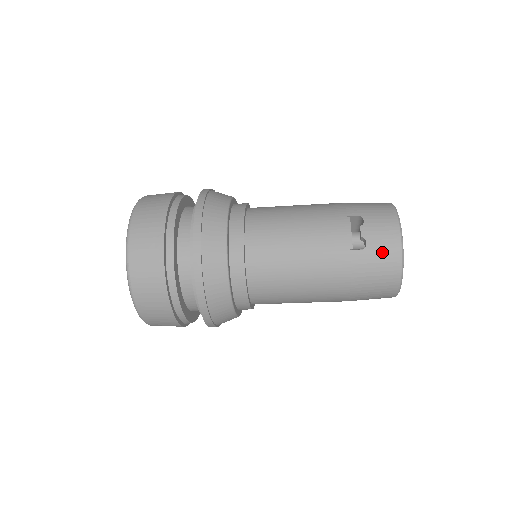
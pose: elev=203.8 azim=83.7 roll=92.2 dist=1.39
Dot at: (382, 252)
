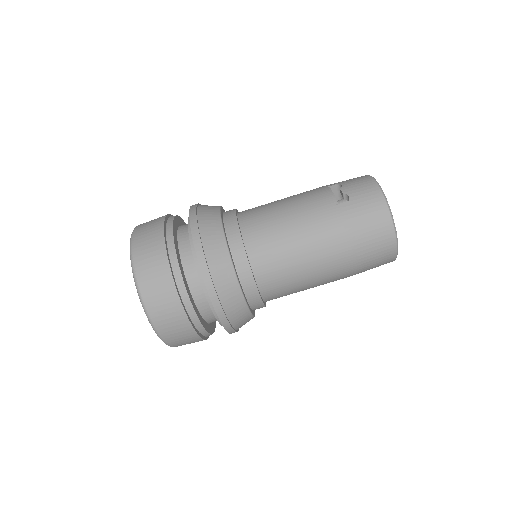
Dot at: (366, 200)
